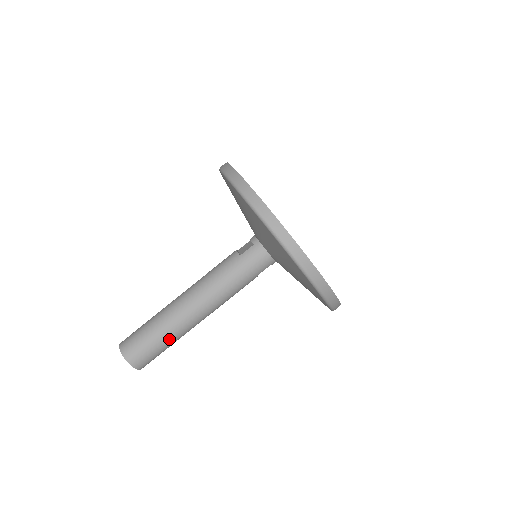
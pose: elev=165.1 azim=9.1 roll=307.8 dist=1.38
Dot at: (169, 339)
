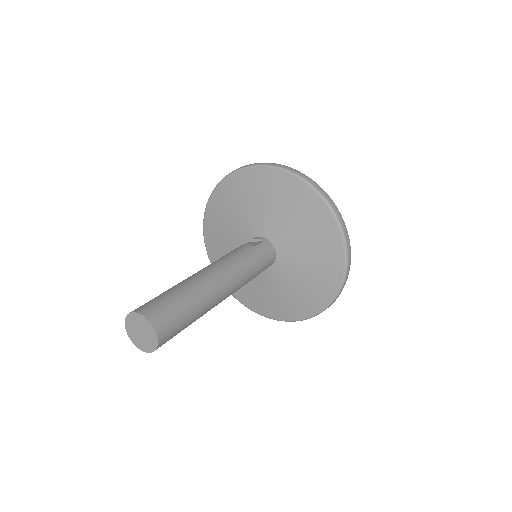
Dot at: (197, 313)
